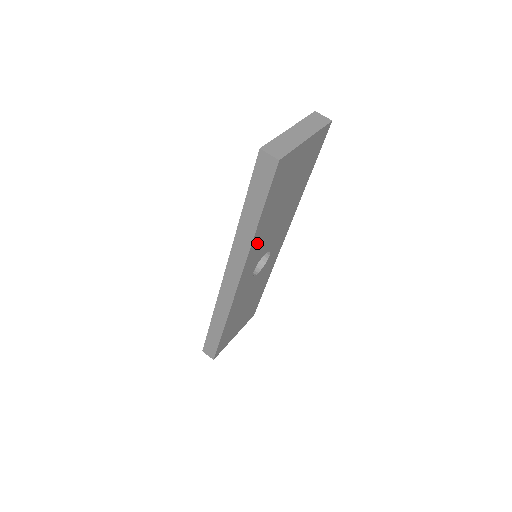
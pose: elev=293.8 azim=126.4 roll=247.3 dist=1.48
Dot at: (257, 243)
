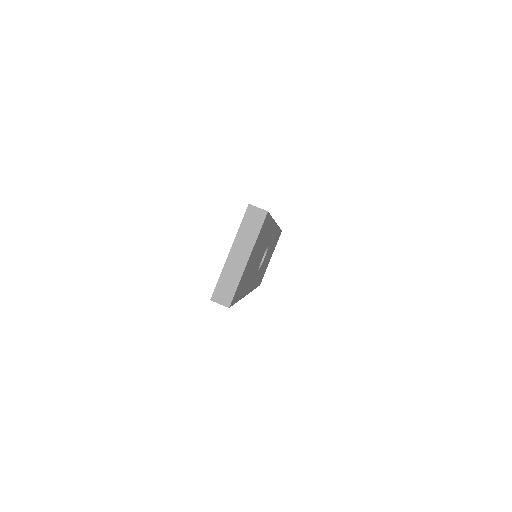
Dot at: (248, 286)
